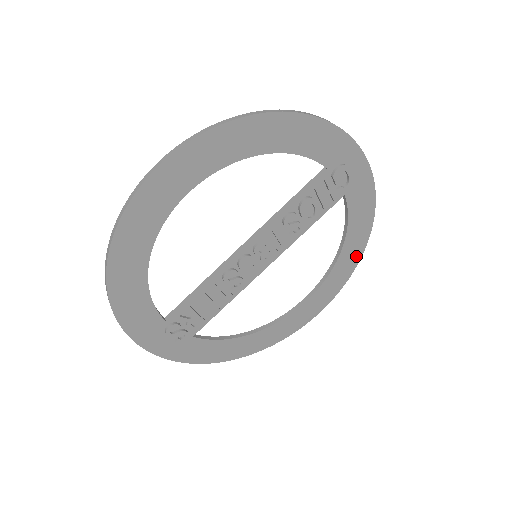
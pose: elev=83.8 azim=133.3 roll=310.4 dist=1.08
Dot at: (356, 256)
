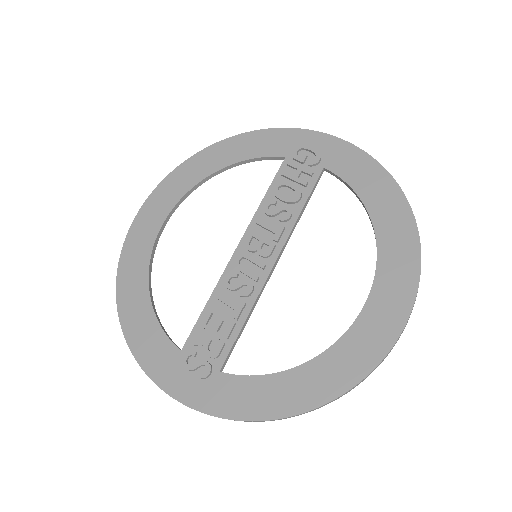
Dot at: (404, 220)
